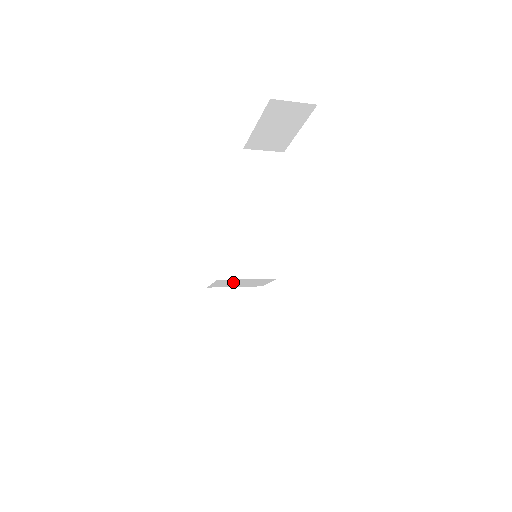
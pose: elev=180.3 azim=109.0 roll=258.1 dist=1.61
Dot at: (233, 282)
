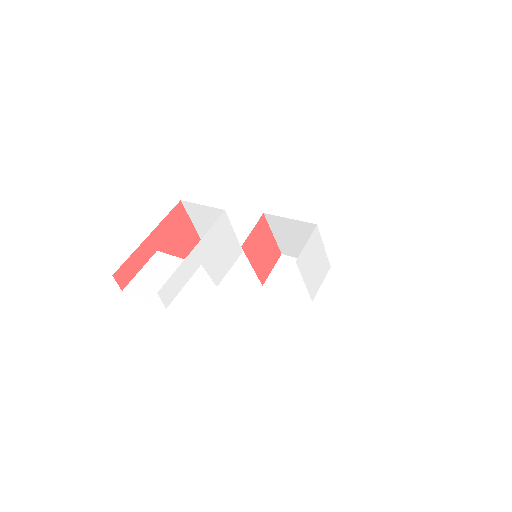
Dot at: occluded
